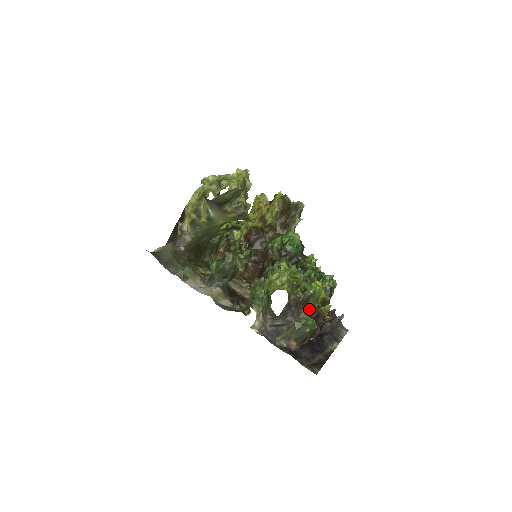
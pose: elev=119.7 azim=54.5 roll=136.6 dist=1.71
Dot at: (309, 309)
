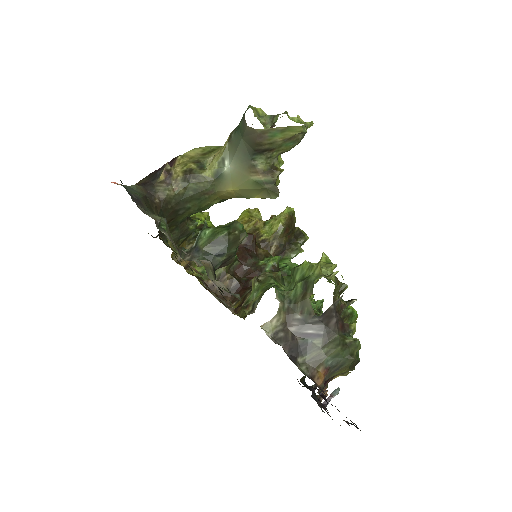
Dot at: occluded
